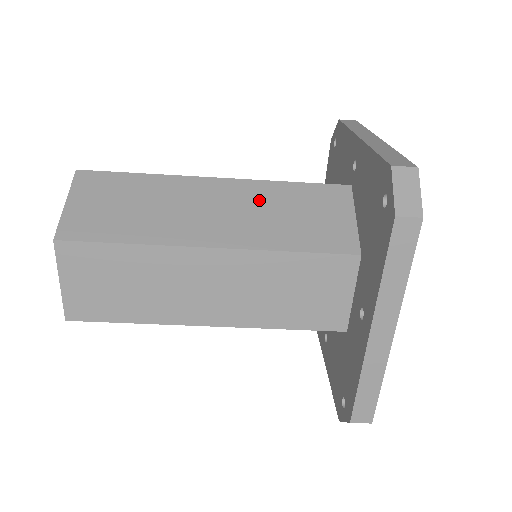
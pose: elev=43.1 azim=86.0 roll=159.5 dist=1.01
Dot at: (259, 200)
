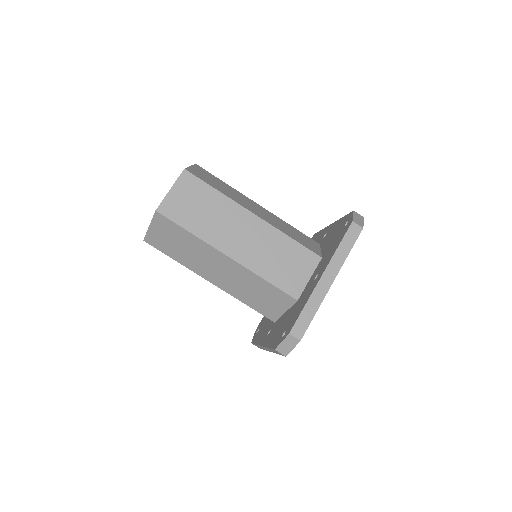
Dot at: (278, 220)
